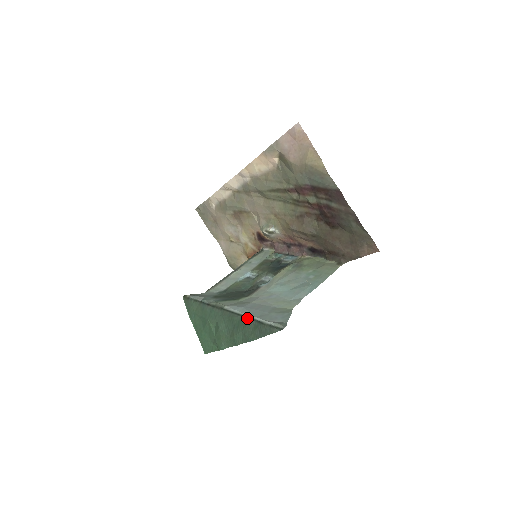
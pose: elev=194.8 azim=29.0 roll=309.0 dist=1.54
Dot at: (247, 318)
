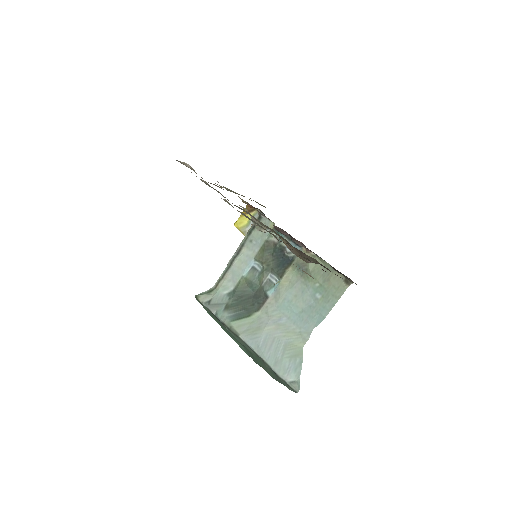
Dot at: (263, 361)
